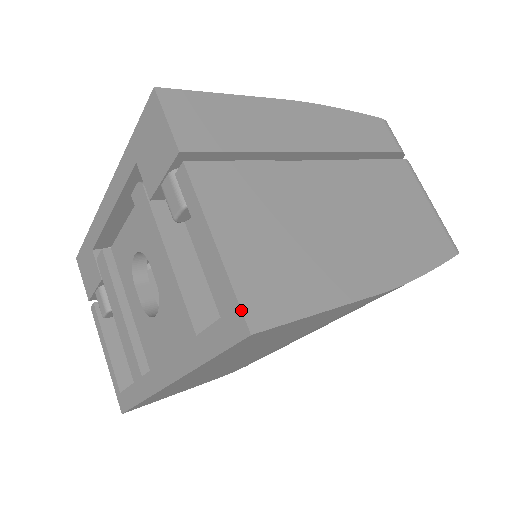
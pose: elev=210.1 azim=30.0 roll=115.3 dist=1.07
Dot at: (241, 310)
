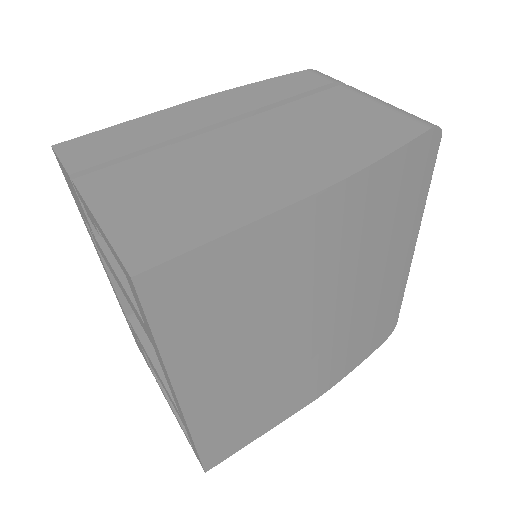
Dot at: (121, 262)
